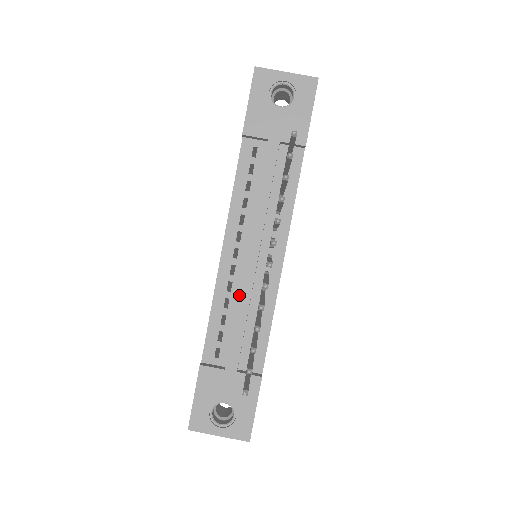
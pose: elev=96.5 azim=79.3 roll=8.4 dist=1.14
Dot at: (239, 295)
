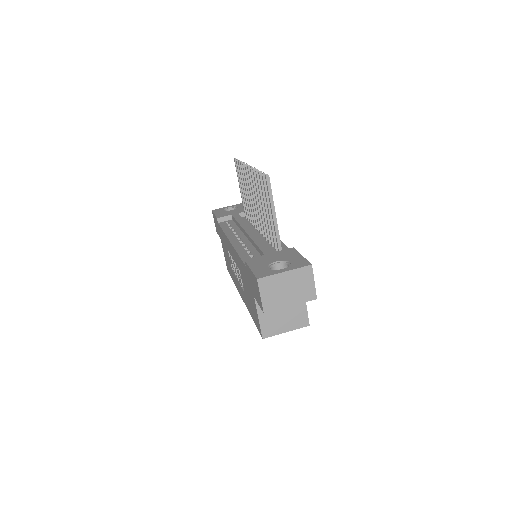
Dot at: (251, 239)
